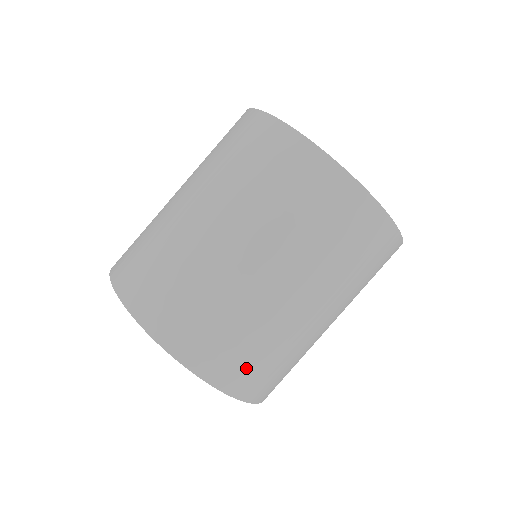
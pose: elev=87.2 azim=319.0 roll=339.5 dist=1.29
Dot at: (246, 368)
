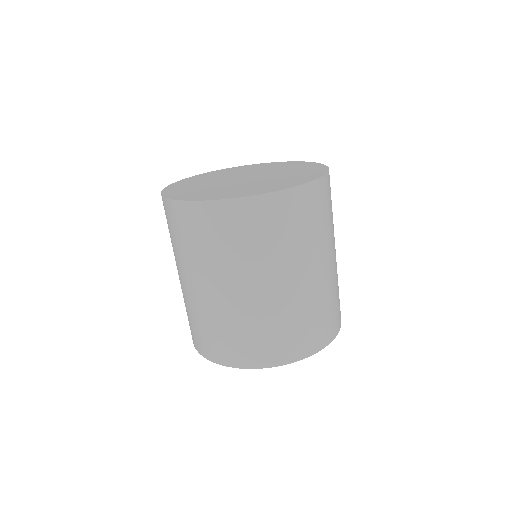
Dot at: occluded
